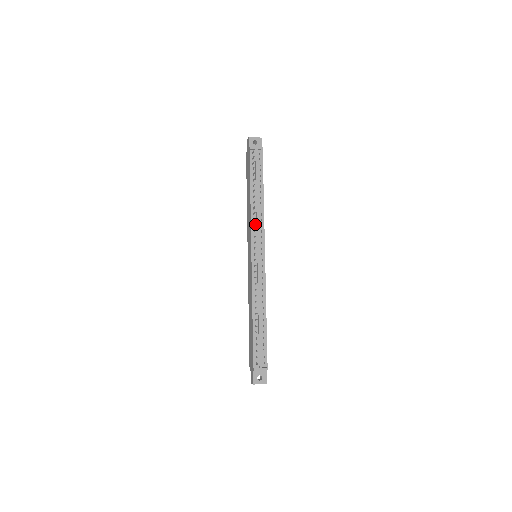
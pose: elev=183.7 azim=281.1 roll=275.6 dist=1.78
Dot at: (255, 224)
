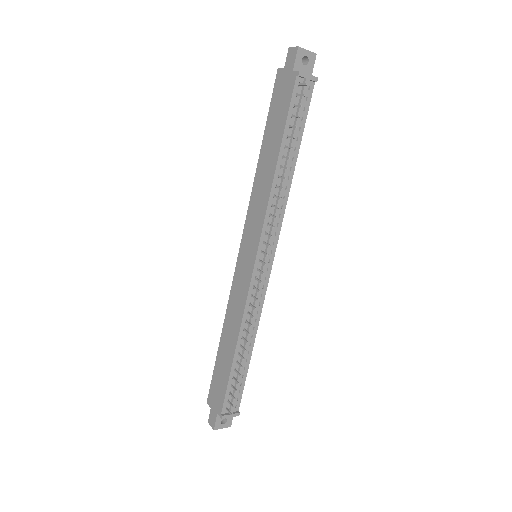
Dot at: (276, 217)
